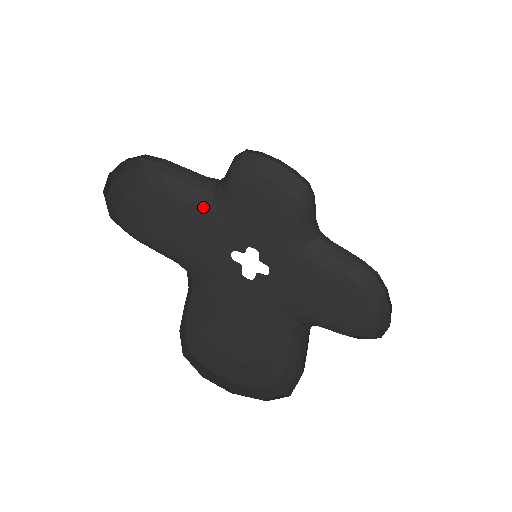
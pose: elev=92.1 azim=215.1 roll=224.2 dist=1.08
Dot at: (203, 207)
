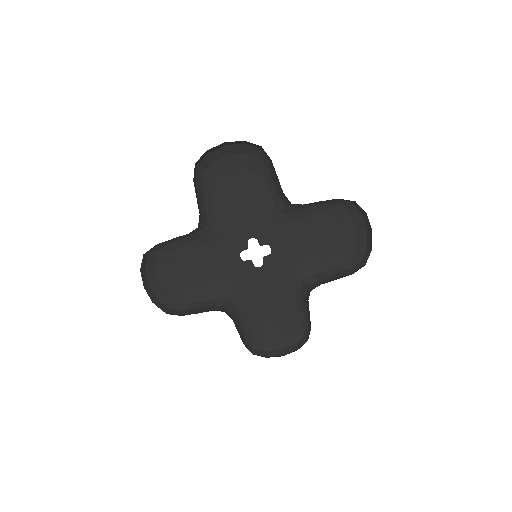
Dot at: (274, 202)
